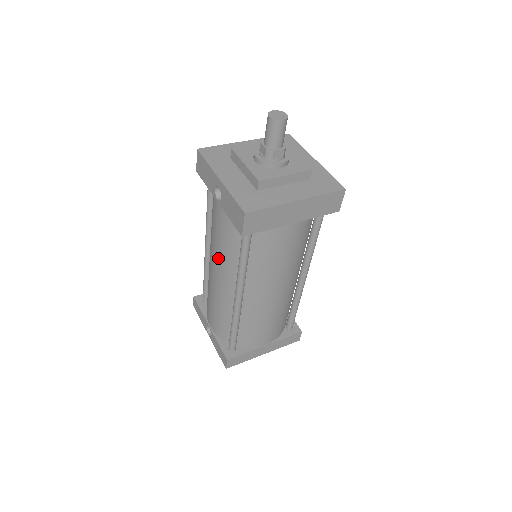
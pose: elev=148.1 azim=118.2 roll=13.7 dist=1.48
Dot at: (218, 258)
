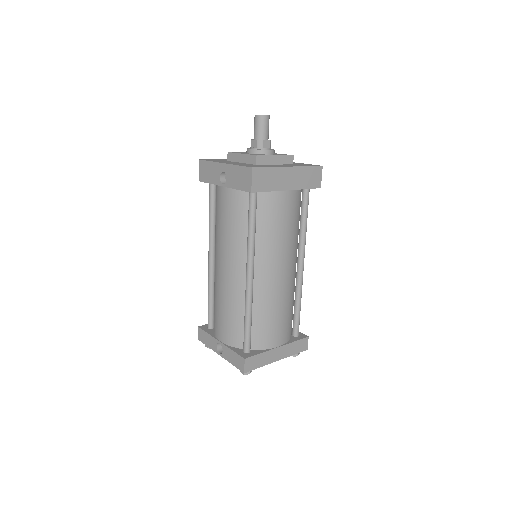
Dot at: (226, 246)
